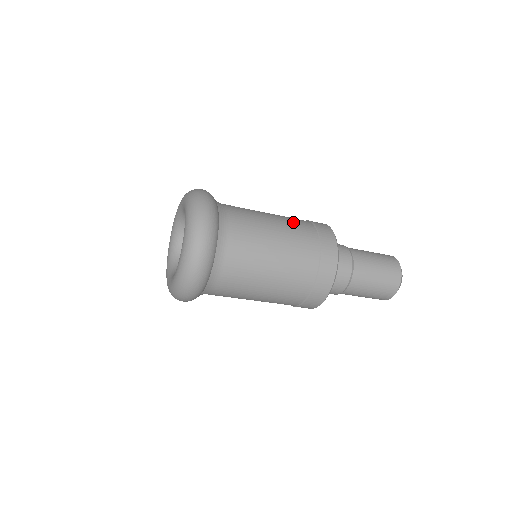
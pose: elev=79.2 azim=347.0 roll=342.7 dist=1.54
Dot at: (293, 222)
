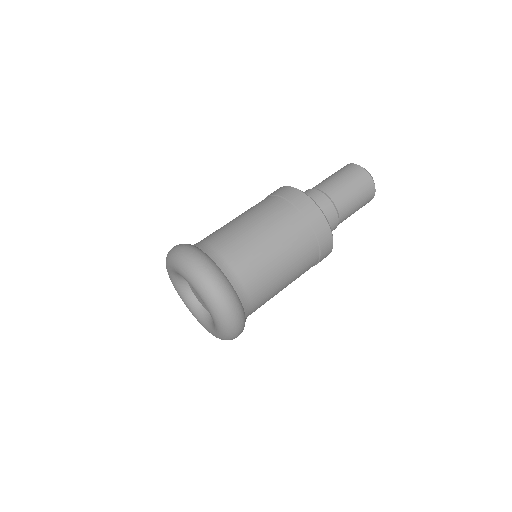
Dot at: (289, 233)
